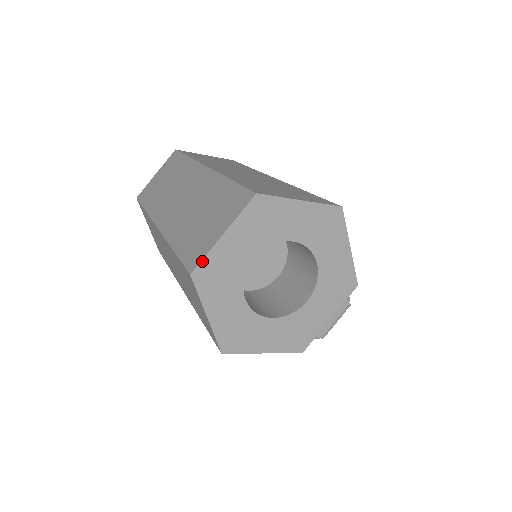
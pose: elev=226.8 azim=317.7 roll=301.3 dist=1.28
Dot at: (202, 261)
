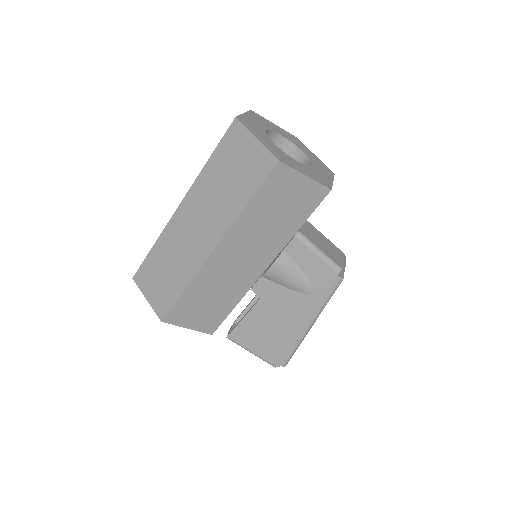
Dot at: (239, 116)
